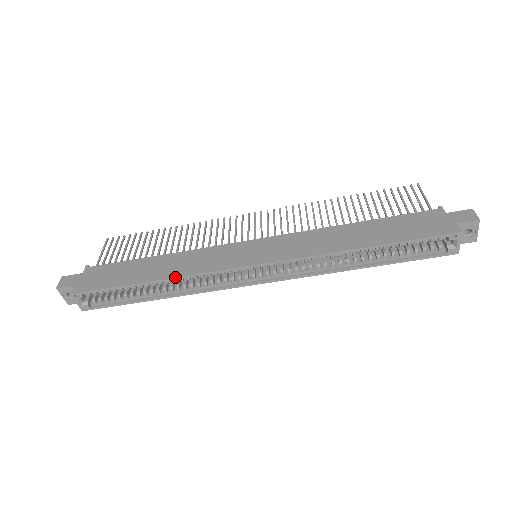
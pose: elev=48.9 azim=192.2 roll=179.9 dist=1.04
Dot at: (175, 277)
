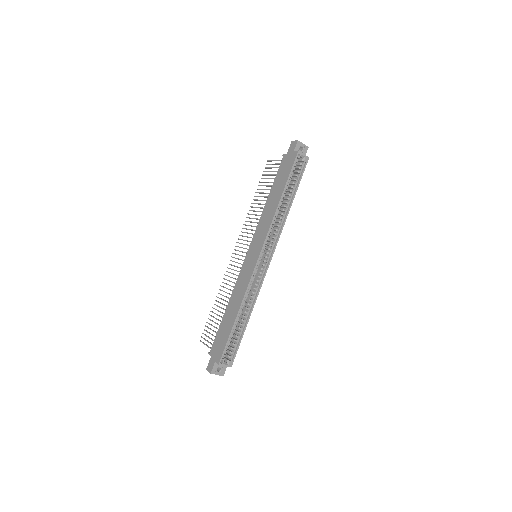
Dot at: (242, 300)
